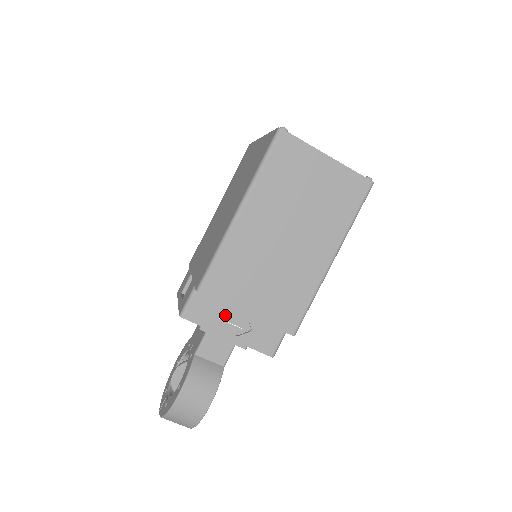
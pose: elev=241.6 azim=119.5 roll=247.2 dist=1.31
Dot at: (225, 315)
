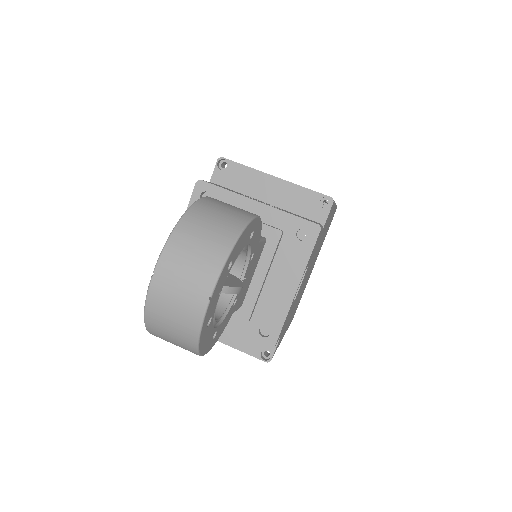
Dot at: occluded
